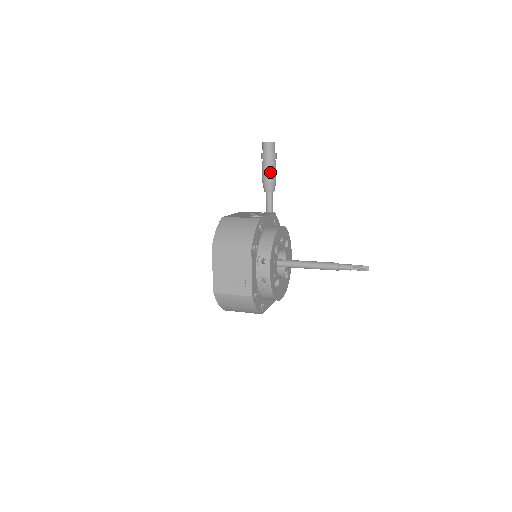
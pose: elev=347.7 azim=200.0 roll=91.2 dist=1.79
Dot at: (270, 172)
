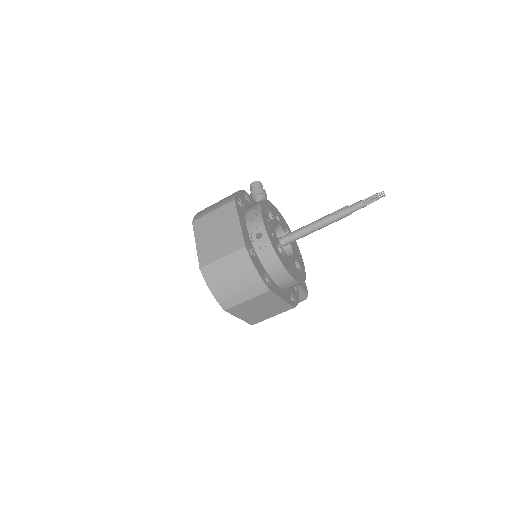
Dot at: occluded
